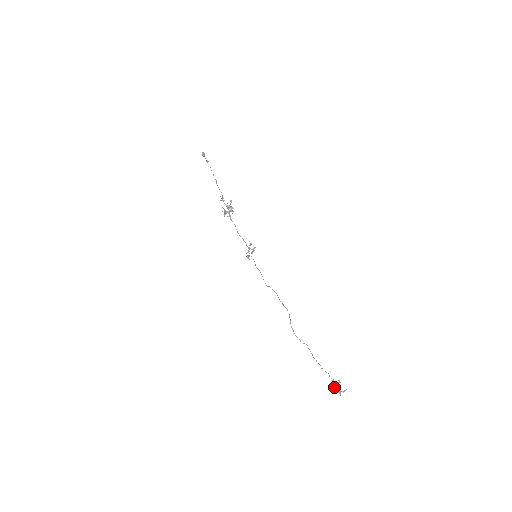
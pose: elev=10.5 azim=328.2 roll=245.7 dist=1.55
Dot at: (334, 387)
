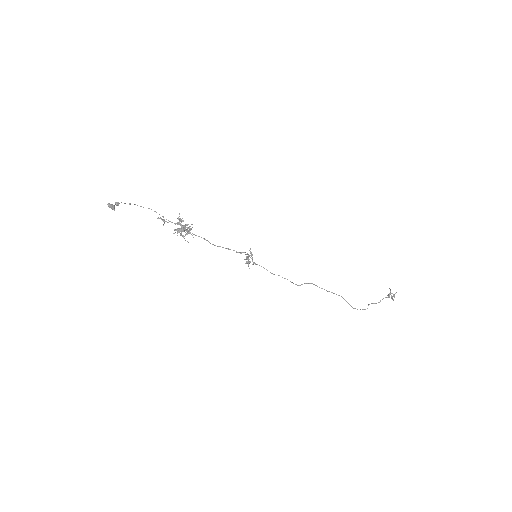
Dot at: occluded
